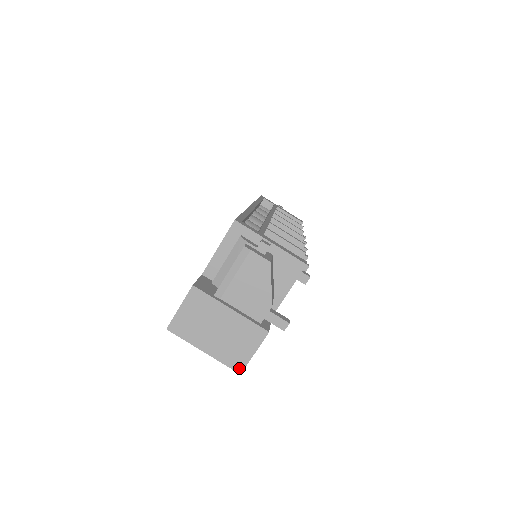
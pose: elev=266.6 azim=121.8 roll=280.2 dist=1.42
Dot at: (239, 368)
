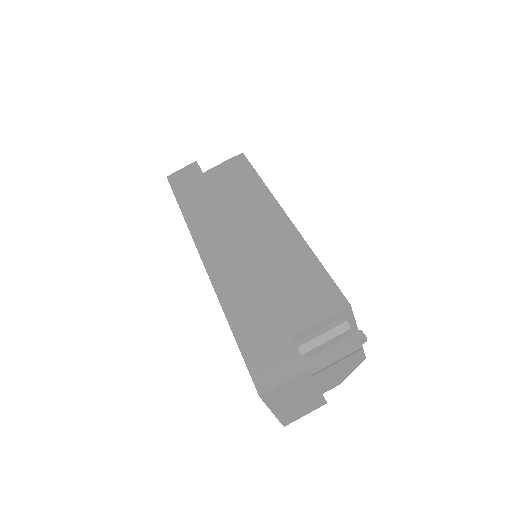
Dot at: (287, 423)
